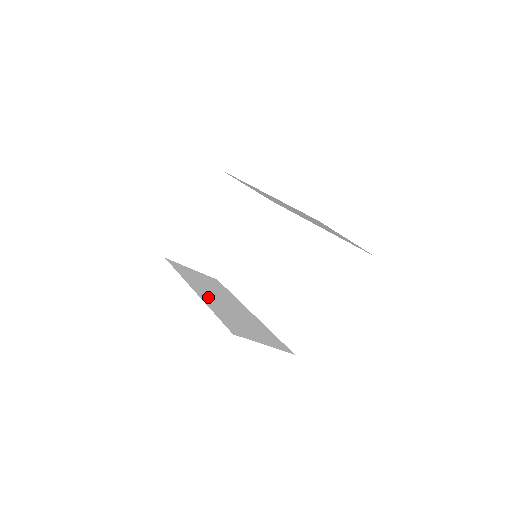
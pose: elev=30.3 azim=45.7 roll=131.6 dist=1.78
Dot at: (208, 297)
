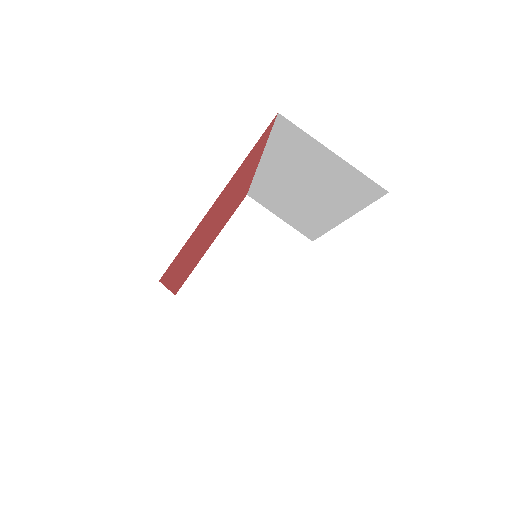
Dot at: occluded
